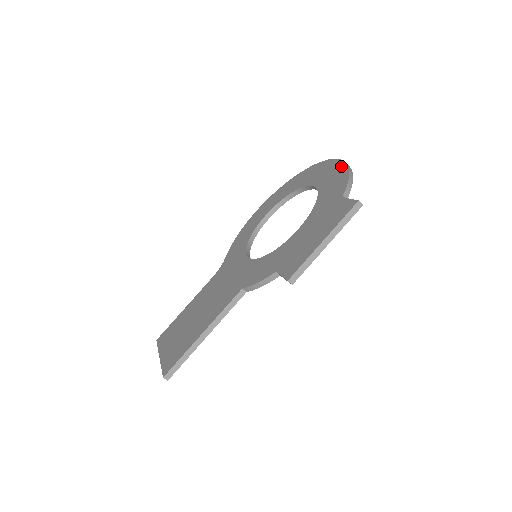
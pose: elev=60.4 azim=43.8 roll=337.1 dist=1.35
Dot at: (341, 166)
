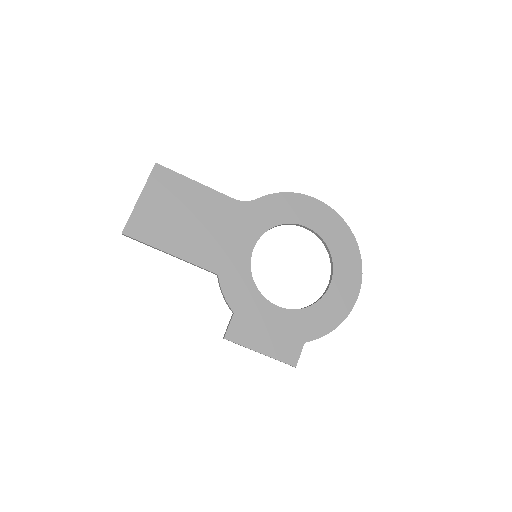
Dot at: (345, 312)
